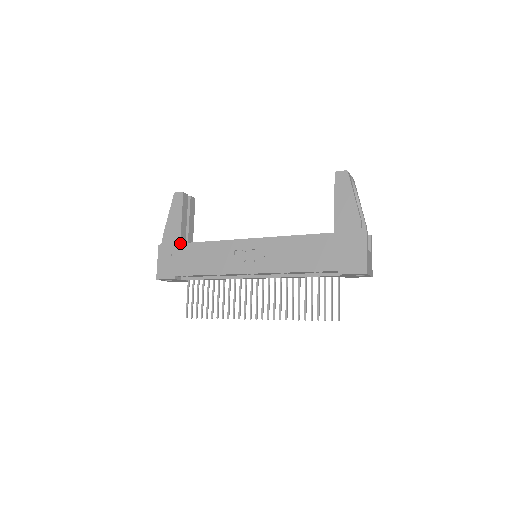
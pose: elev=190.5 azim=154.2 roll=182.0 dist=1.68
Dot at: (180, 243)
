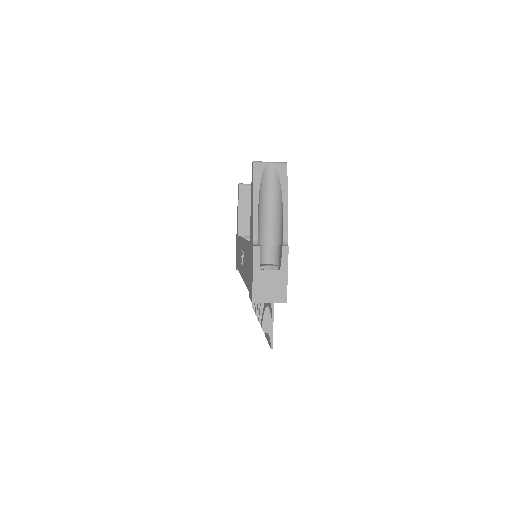
Dot at: (237, 236)
